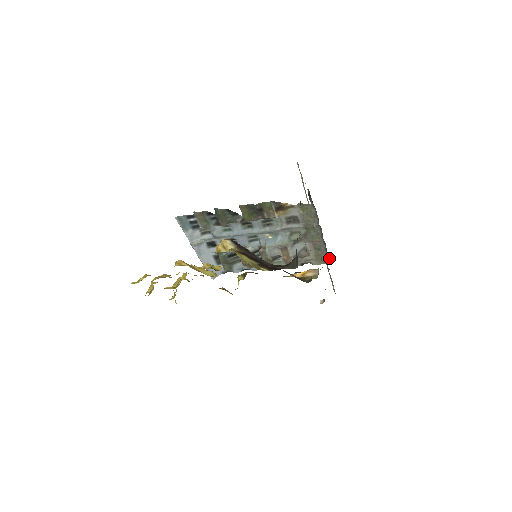
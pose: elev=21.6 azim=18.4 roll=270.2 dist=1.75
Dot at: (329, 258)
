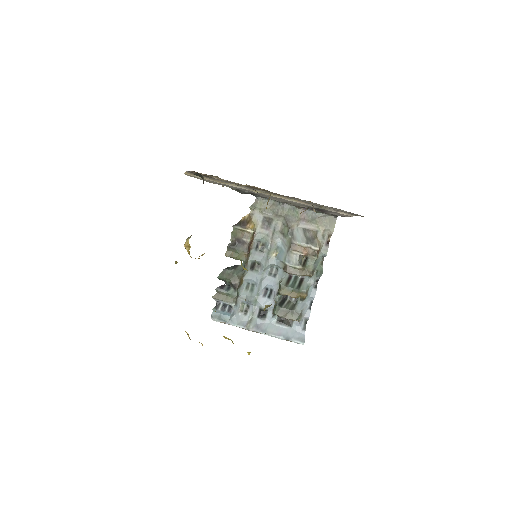
Dot at: (328, 214)
